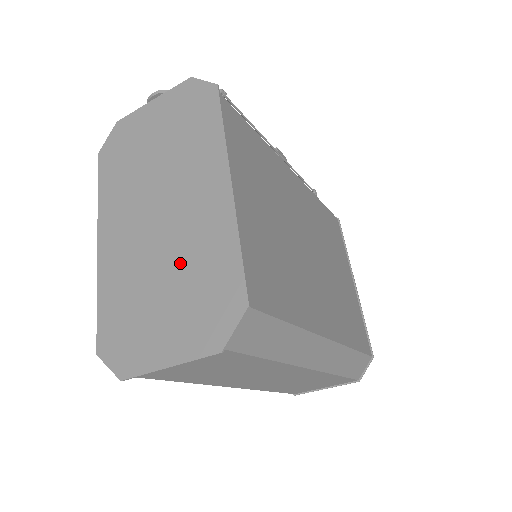
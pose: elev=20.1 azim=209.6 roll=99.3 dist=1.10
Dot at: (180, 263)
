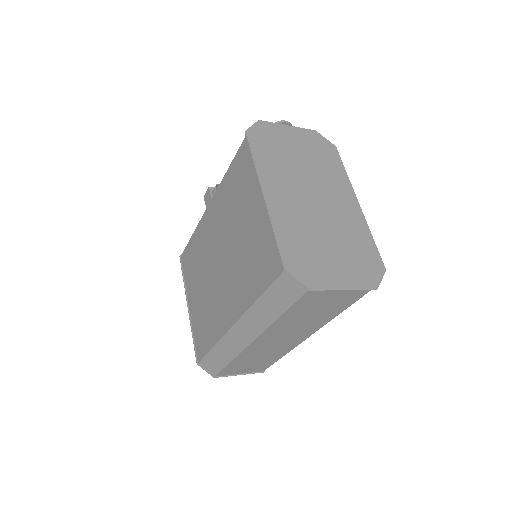
Dot at: (338, 233)
